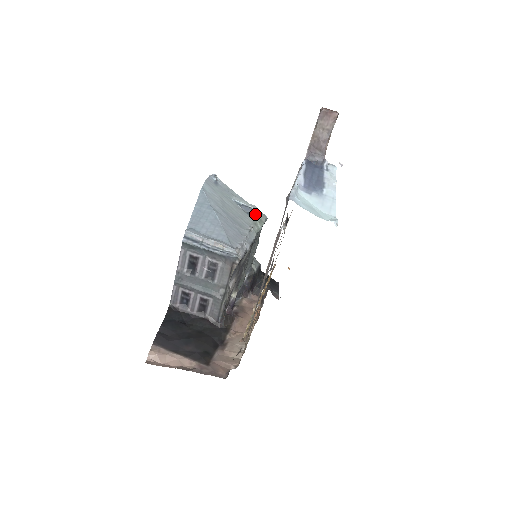
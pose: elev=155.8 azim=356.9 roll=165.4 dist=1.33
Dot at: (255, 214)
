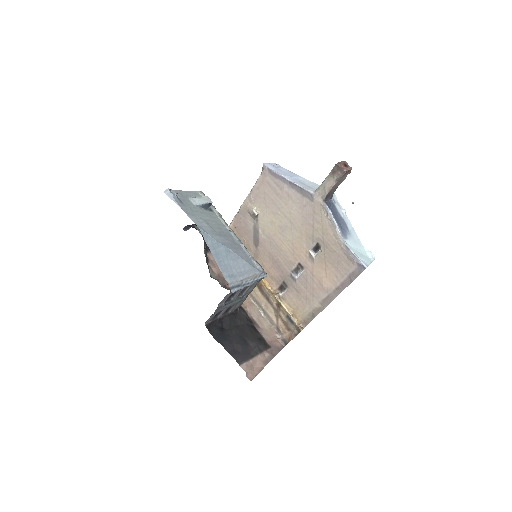
Dot at: occluded
